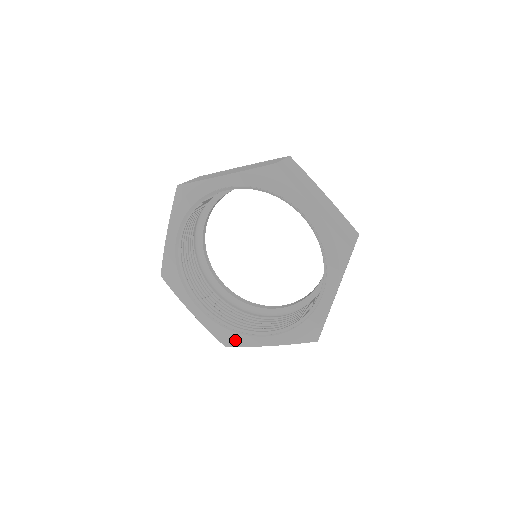
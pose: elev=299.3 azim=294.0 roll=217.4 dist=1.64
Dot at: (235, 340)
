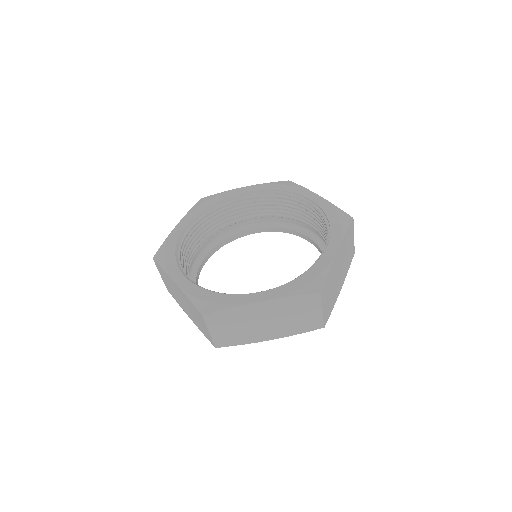
Dot at: (219, 301)
